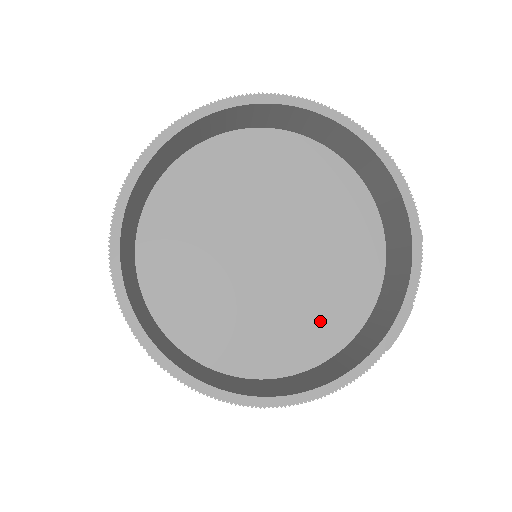
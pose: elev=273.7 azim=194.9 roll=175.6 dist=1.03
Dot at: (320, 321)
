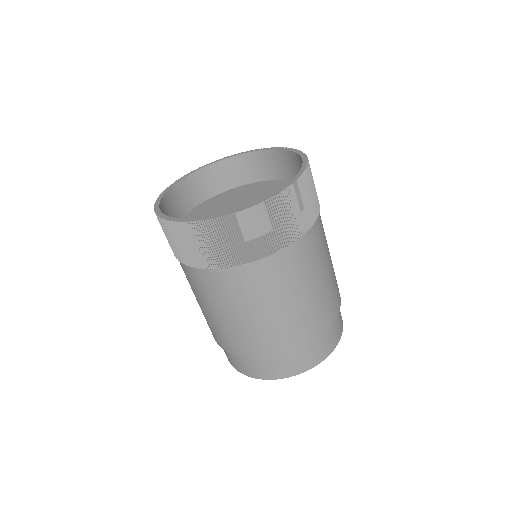
Dot at: occluded
